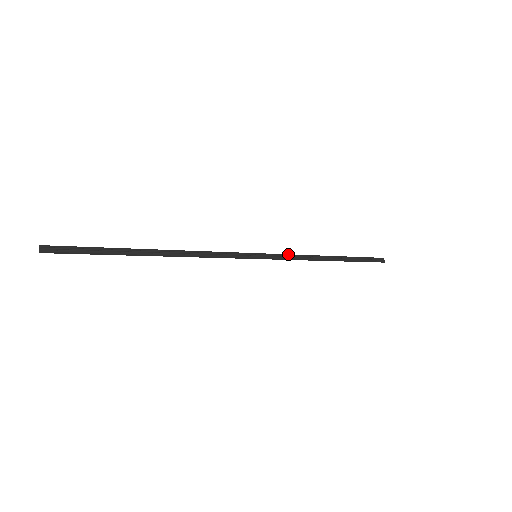
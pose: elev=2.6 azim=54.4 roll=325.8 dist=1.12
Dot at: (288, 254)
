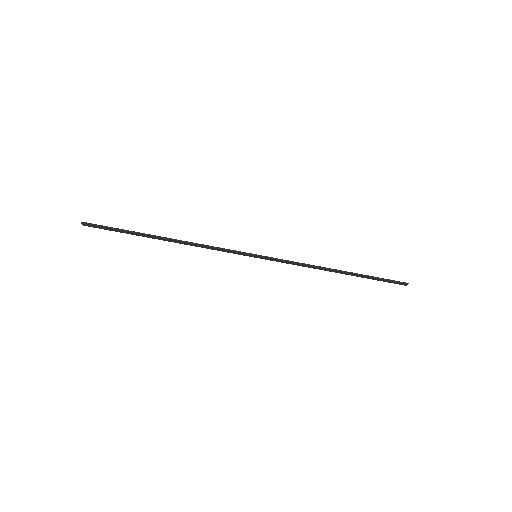
Dot at: (289, 263)
